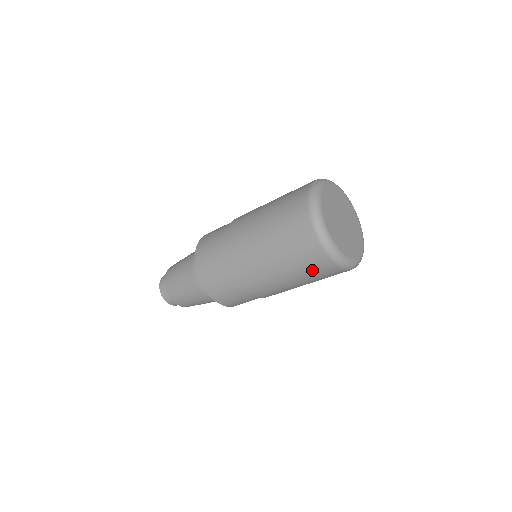
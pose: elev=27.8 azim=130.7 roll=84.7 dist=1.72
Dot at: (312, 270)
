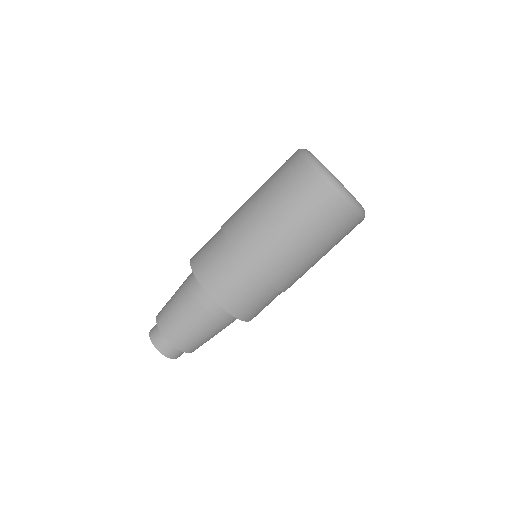
Dot at: (315, 209)
